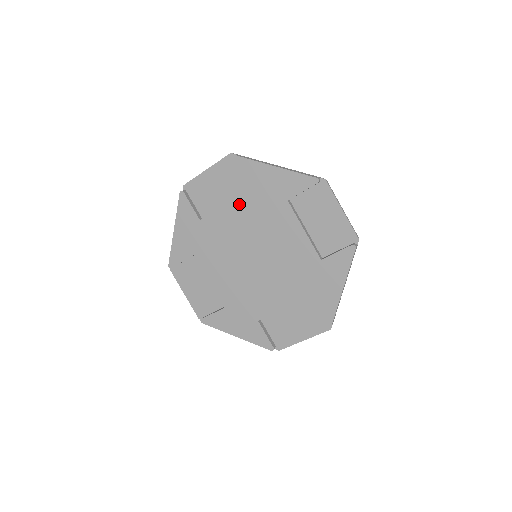
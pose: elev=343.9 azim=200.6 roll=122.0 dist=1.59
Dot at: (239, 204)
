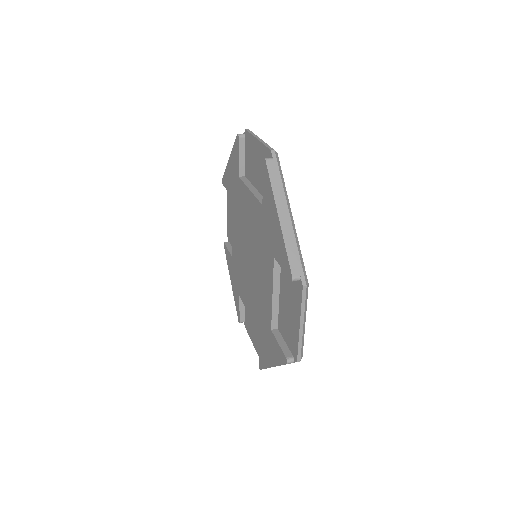
Dot at: (233, 216)
